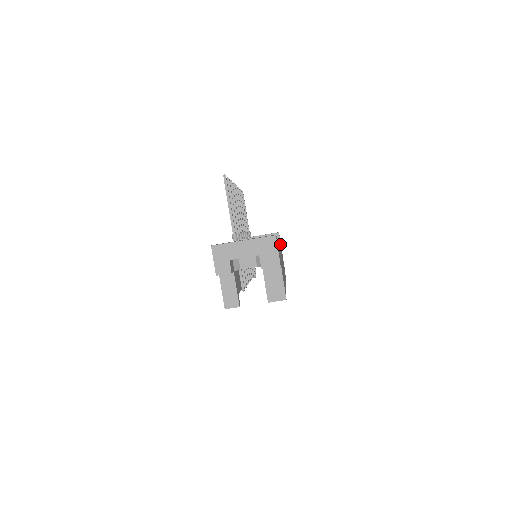
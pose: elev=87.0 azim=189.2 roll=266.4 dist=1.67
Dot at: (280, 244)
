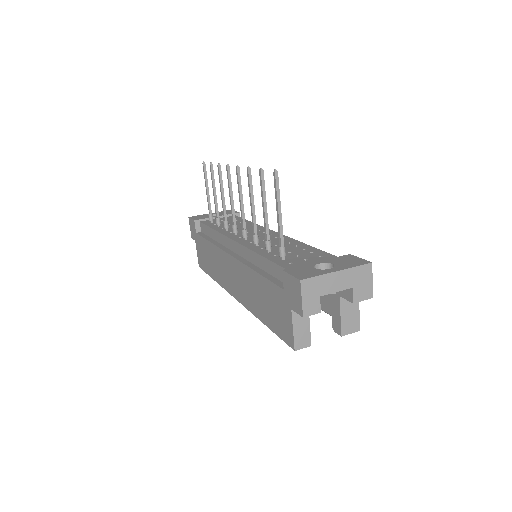
Dot at: occluded
